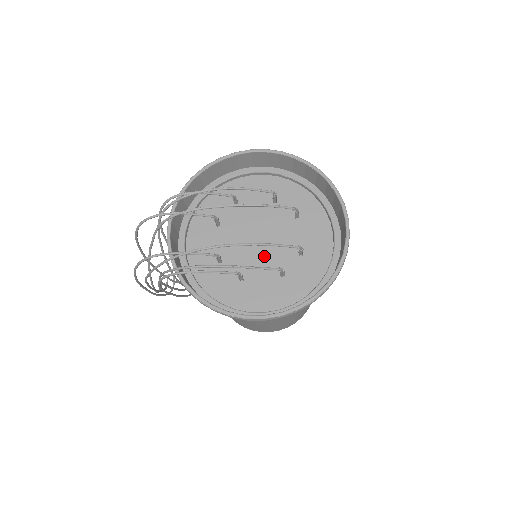
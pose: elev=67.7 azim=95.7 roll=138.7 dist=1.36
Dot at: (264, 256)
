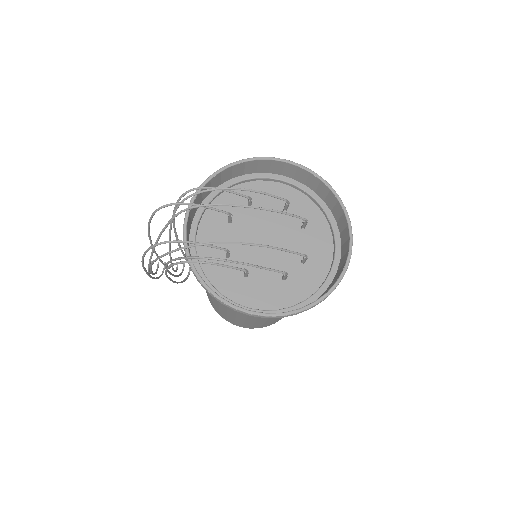
Dot at: (269, 258)
